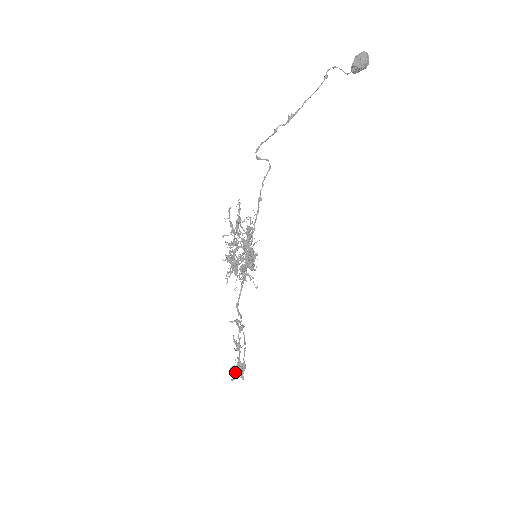
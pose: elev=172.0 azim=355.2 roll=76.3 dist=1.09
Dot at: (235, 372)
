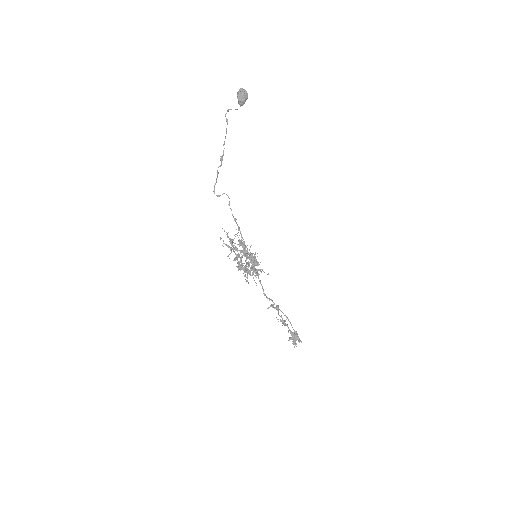
Dot at: (293, 341)
